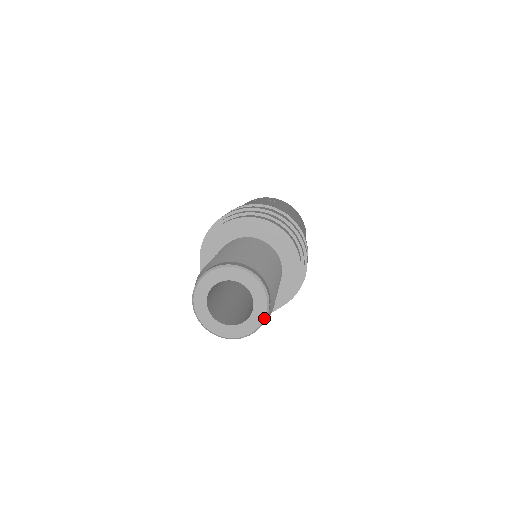
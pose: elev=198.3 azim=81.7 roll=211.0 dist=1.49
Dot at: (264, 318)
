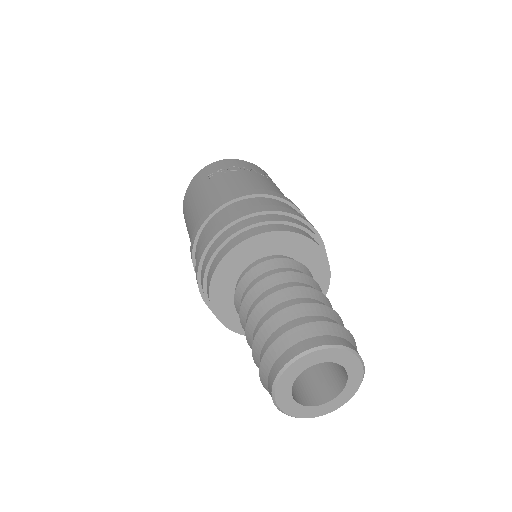
Dot at: occluded
